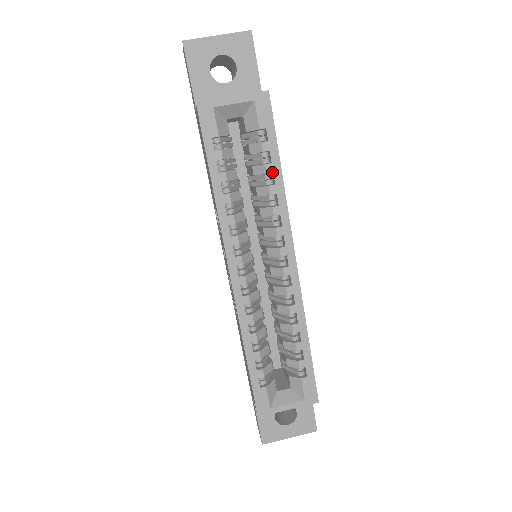
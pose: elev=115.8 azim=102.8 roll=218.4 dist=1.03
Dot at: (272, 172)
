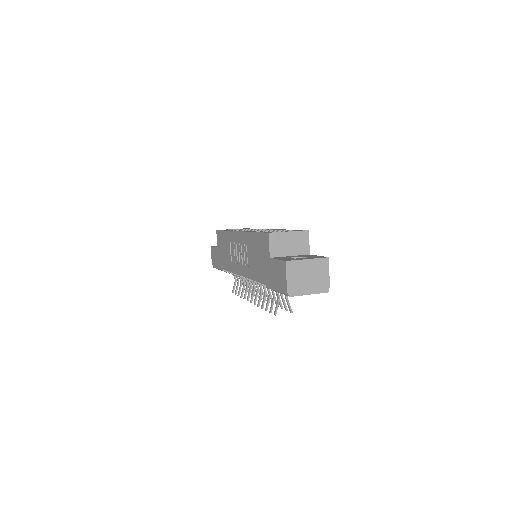
Dot at: occluded
